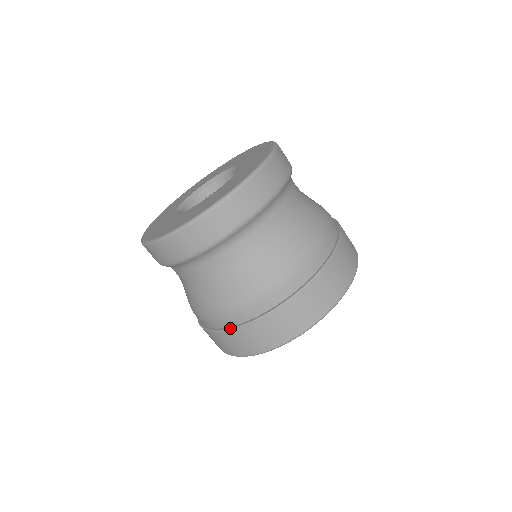
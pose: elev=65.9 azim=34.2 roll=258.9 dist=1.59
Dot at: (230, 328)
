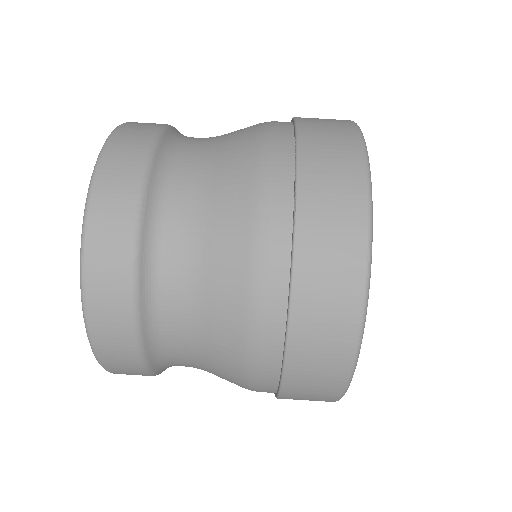
Dot at: (293, 204)
